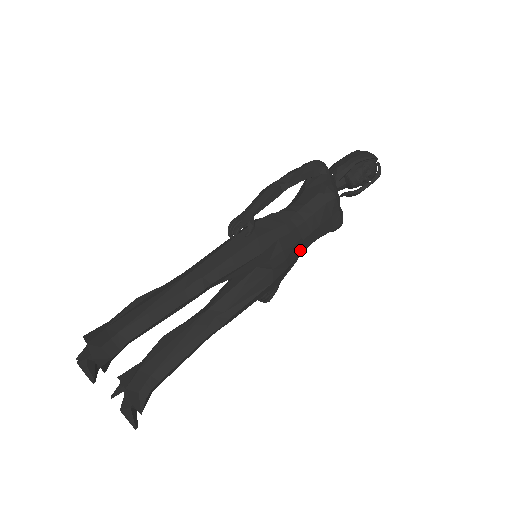
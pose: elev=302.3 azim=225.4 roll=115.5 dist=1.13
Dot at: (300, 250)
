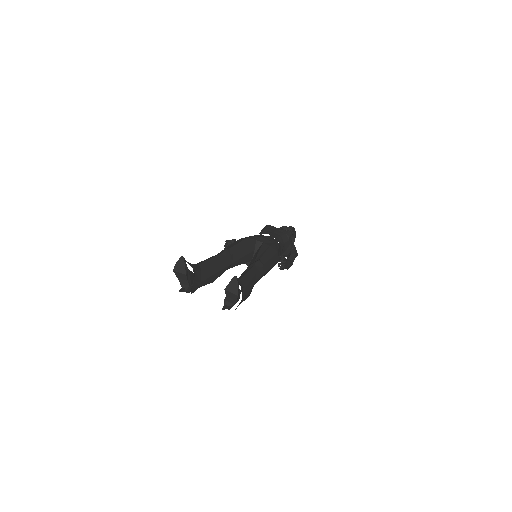
Dot at: occluded
